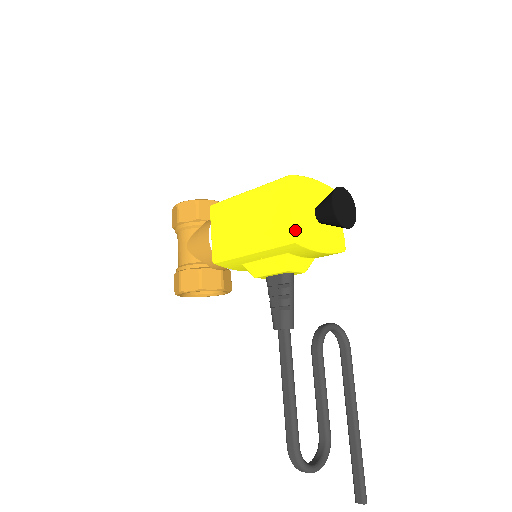
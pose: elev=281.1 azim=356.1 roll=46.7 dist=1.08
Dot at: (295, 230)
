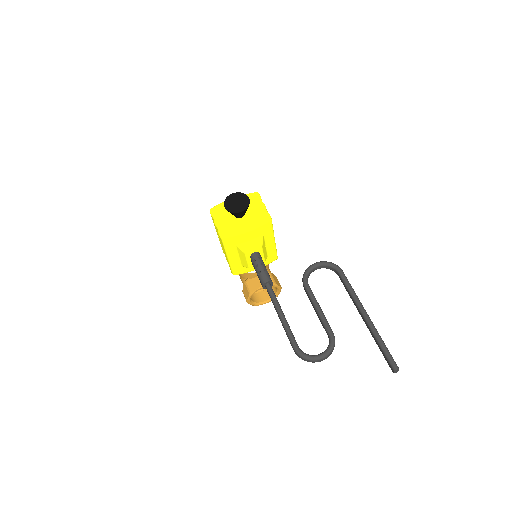
Dot at: (219, 233)
